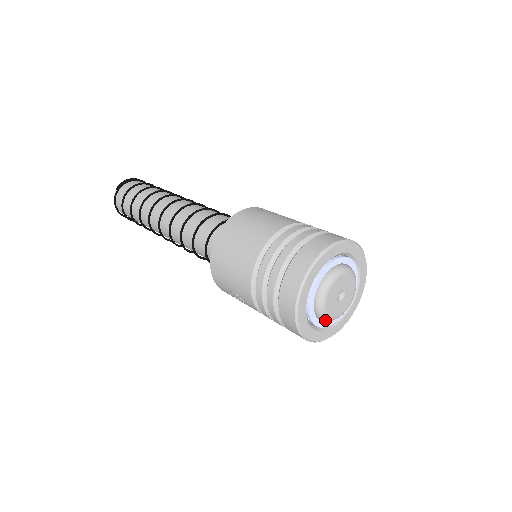
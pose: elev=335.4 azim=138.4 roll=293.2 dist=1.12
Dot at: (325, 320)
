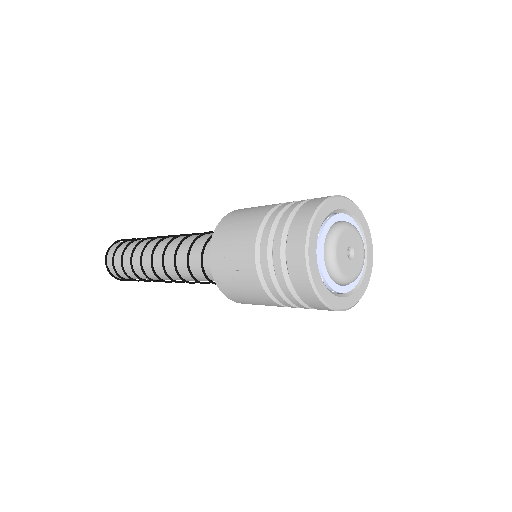
Dot at: (332, 268)
